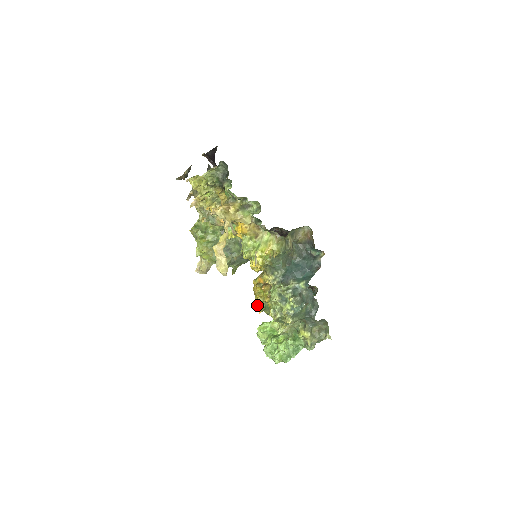
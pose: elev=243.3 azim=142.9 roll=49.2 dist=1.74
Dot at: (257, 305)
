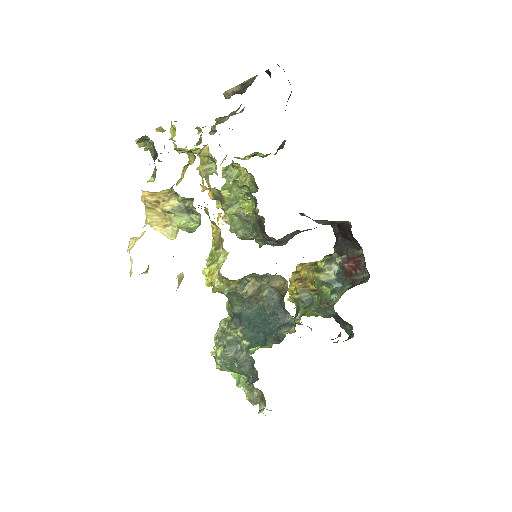
Dot at: occluded
